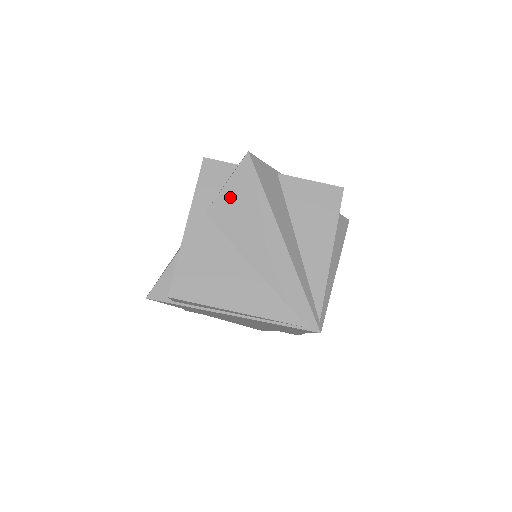
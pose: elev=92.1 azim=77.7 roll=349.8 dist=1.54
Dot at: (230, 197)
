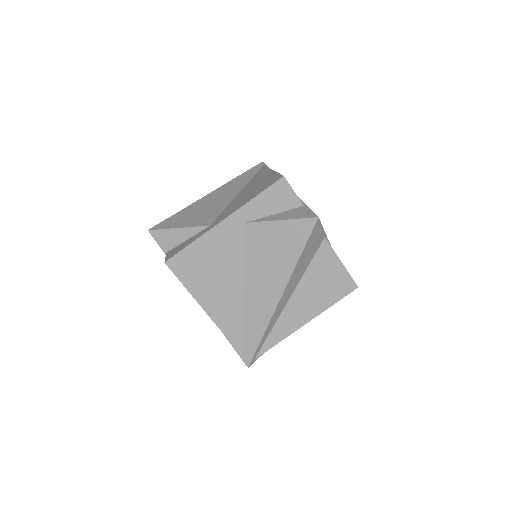
Dot at: (274, 232)
